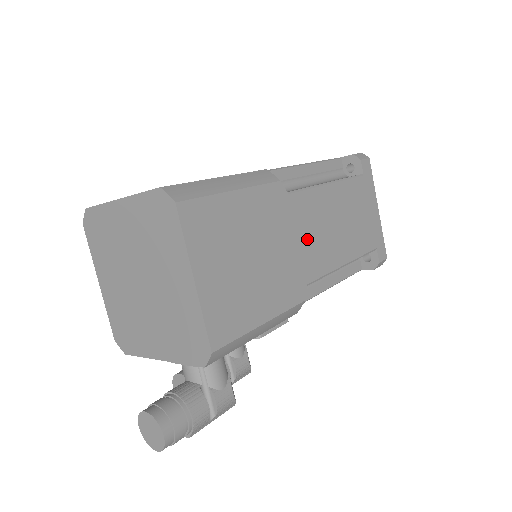
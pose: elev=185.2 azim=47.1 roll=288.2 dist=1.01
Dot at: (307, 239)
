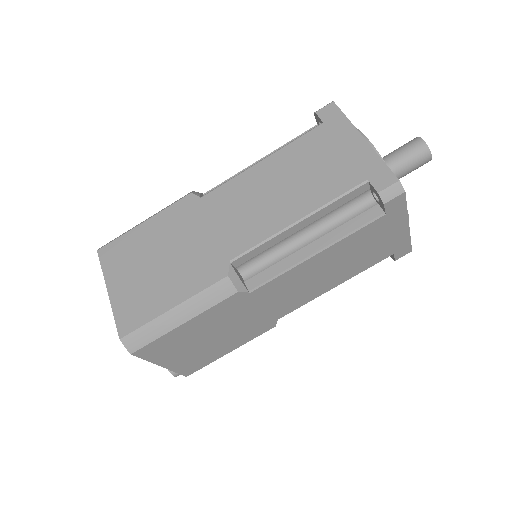
Dot at: (278, 301)
